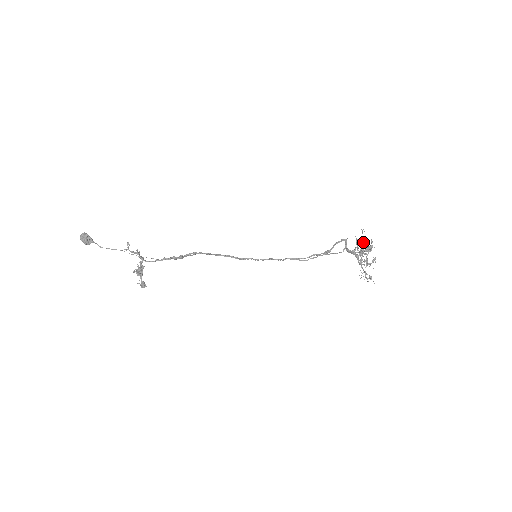
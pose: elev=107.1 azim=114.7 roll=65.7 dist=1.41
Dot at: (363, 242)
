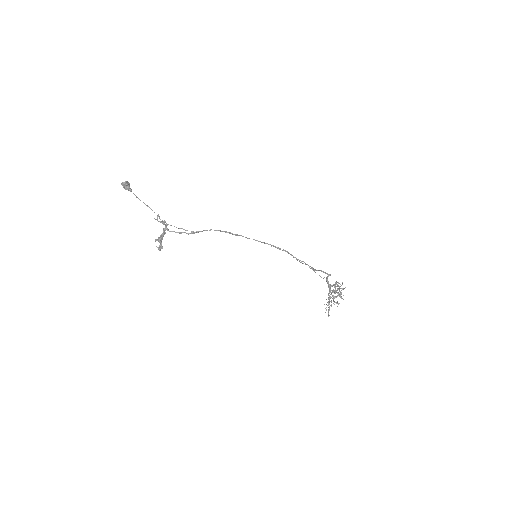
Dot at: (339, 288)
